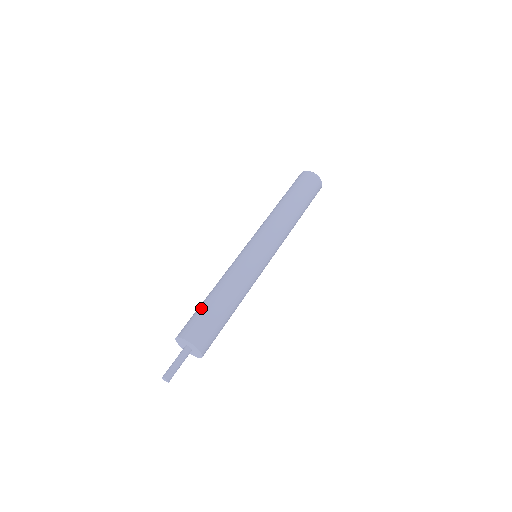
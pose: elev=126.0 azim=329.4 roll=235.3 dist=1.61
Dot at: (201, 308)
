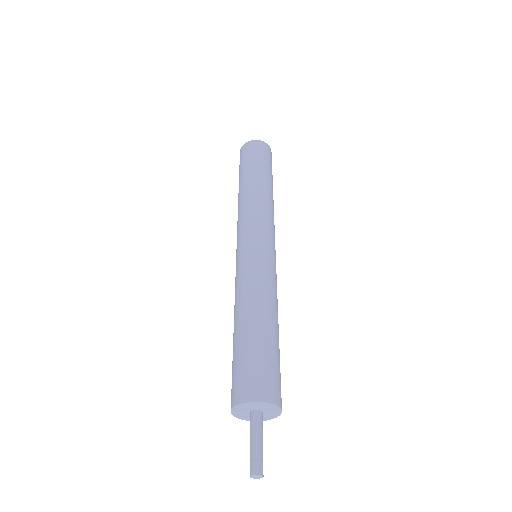
Dot at: (234, 353)
